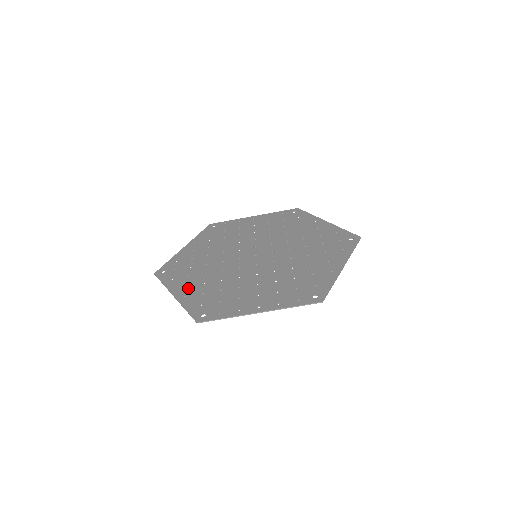
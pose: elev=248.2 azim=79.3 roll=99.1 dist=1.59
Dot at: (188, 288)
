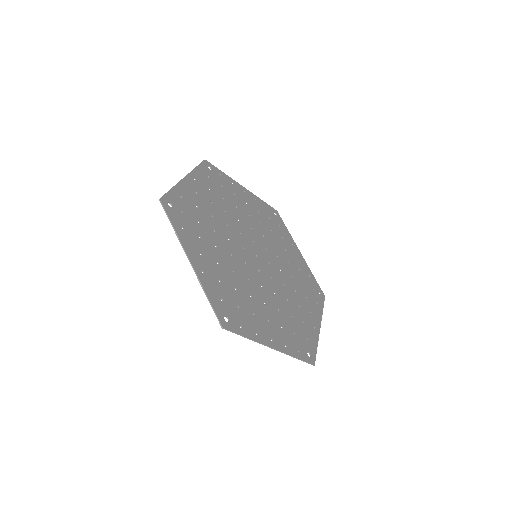
Dot at: (204, 259)
